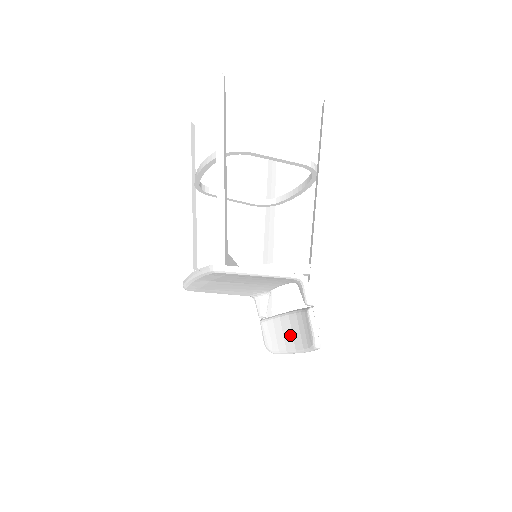
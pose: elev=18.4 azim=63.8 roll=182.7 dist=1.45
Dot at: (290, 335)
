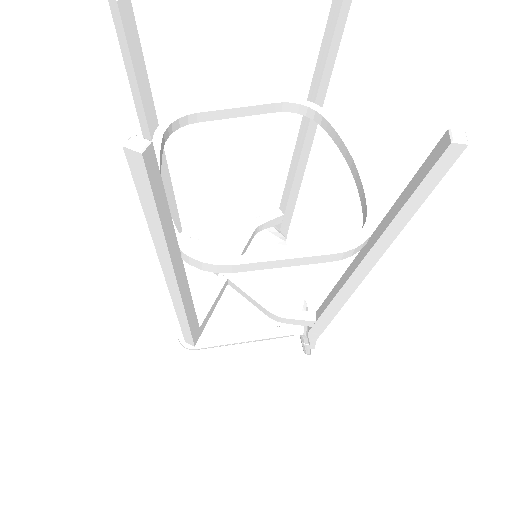
Dot at: occluded
